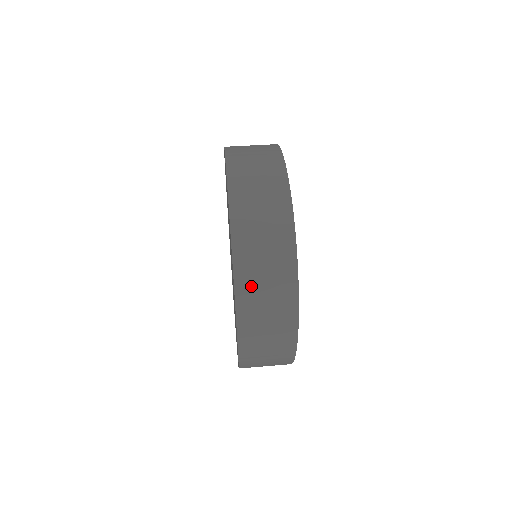
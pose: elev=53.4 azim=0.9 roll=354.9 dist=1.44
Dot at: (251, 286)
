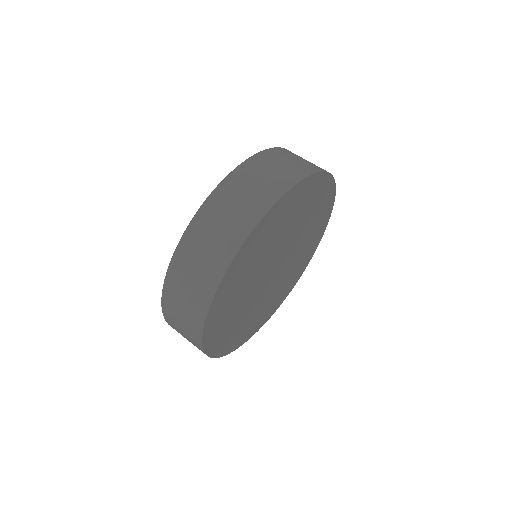
Dot at: (231, 192)
